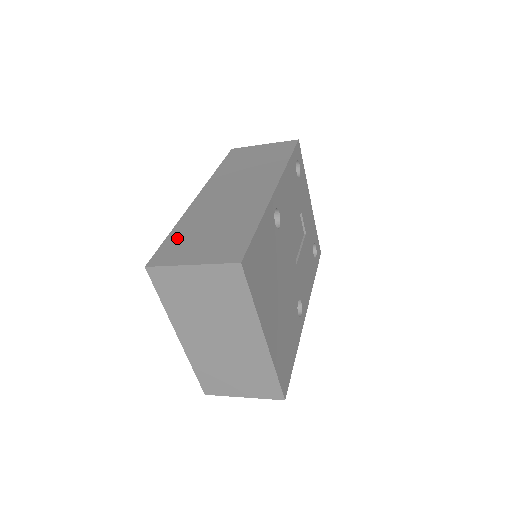
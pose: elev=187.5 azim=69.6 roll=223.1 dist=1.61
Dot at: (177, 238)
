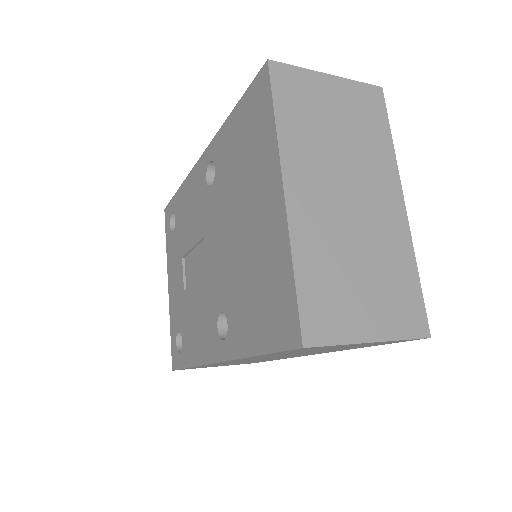
Dot at: occluded
